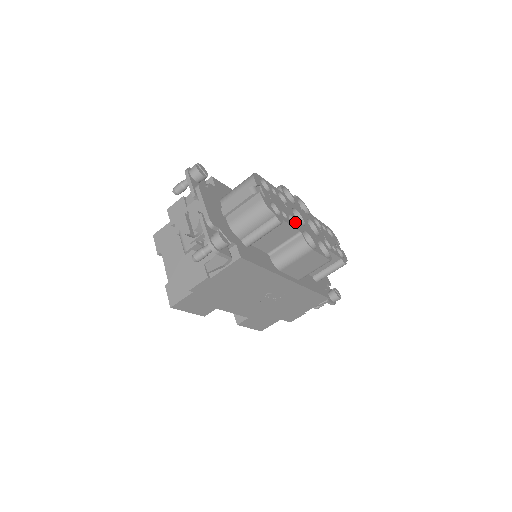
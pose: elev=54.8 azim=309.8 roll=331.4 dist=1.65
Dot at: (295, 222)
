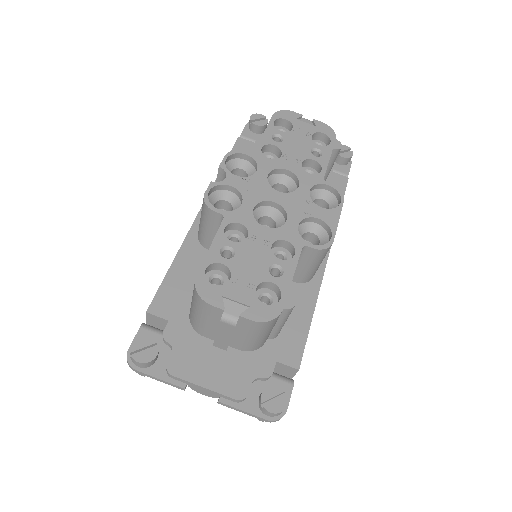
Dot at: (283, 241)
